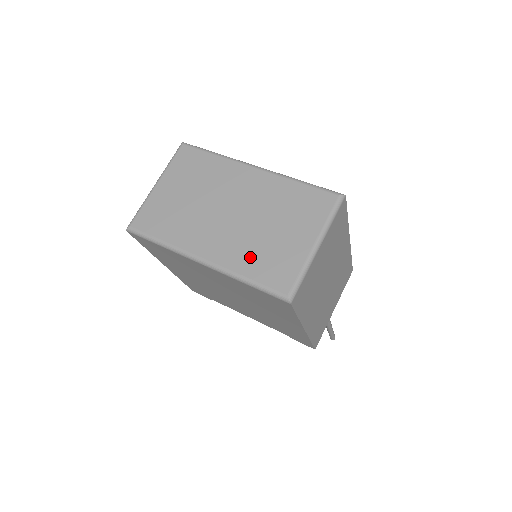
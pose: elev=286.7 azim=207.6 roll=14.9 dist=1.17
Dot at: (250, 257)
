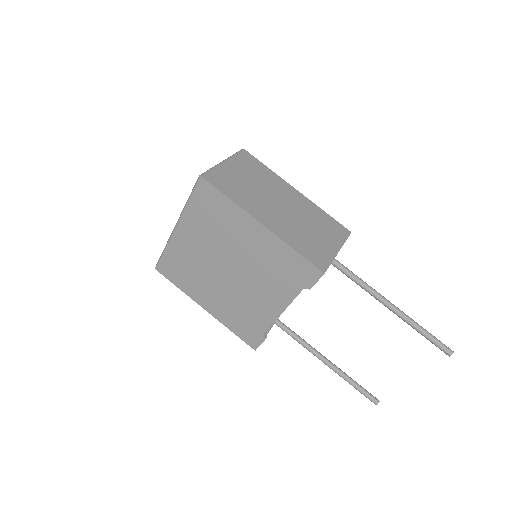
Dot at: occluded
